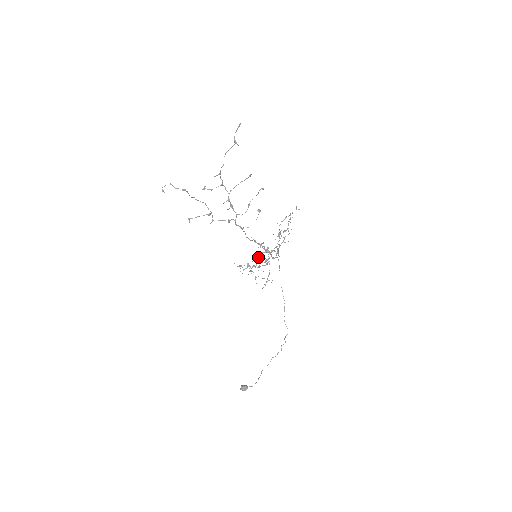
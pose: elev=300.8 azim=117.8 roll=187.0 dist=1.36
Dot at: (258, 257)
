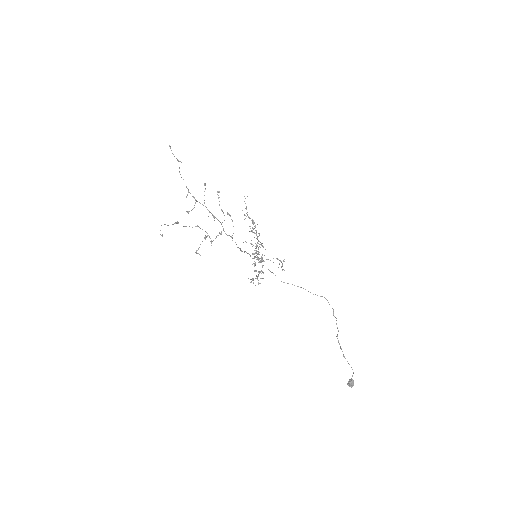
Dot at: occluded
